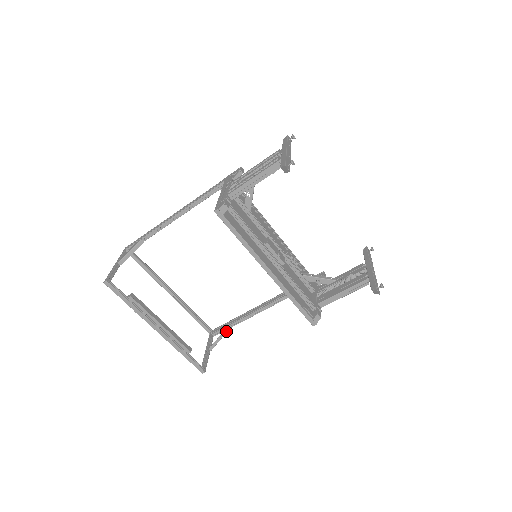
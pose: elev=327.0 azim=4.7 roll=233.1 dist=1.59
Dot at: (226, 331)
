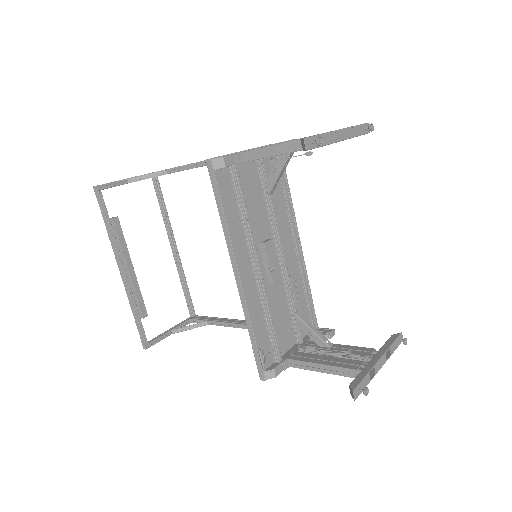
Dot at: (203, 324)
